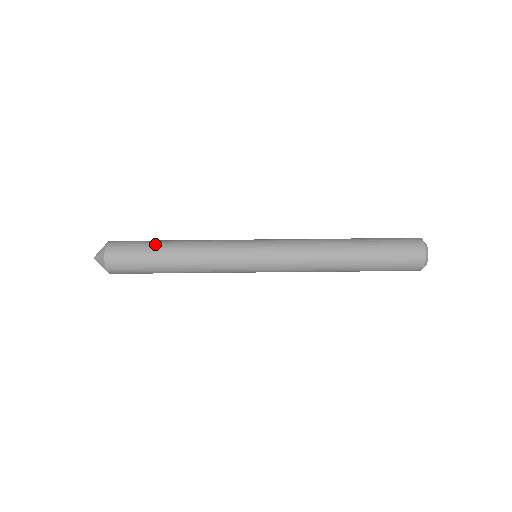
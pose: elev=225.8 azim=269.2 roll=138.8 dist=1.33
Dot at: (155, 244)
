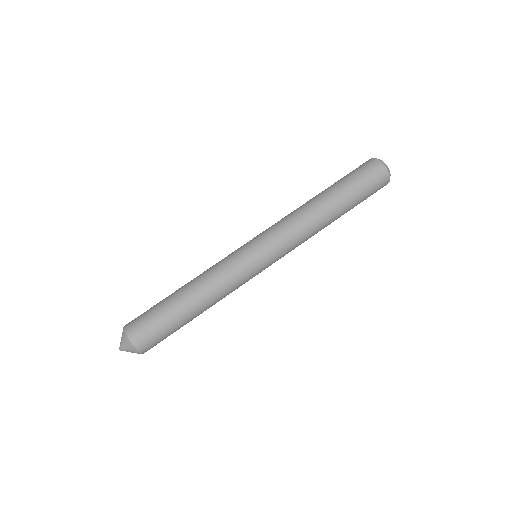
Dot at: occluded
